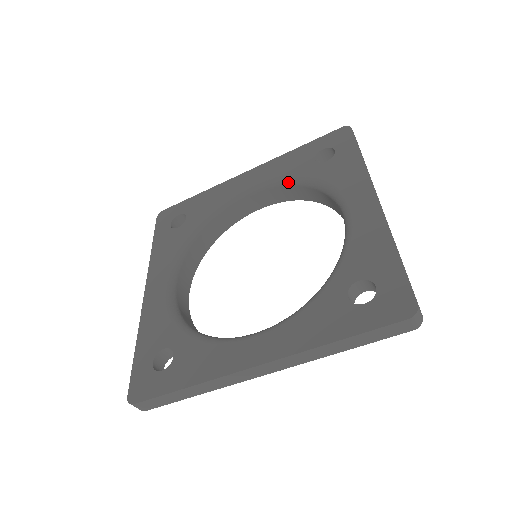
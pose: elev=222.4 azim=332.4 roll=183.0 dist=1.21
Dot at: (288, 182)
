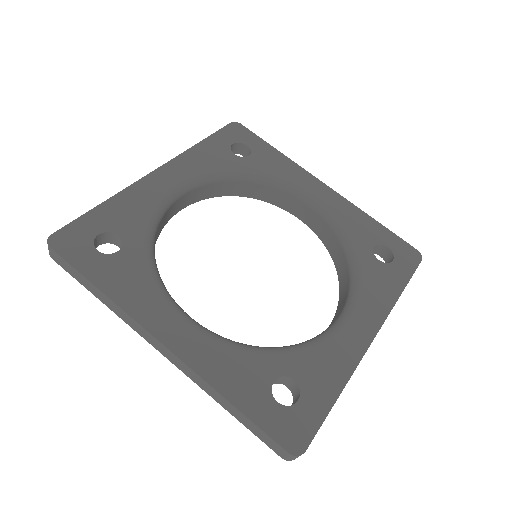
Dot at: (340, 235)
